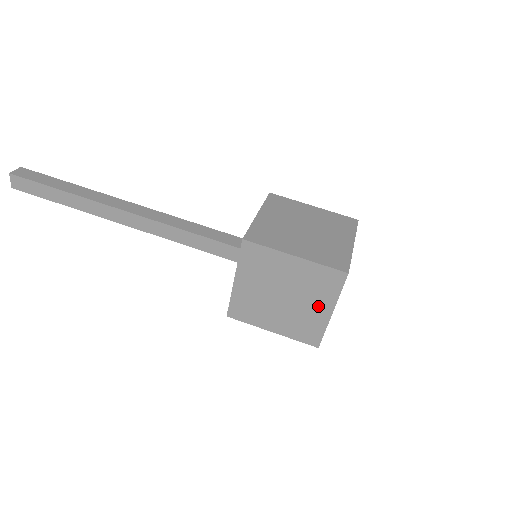
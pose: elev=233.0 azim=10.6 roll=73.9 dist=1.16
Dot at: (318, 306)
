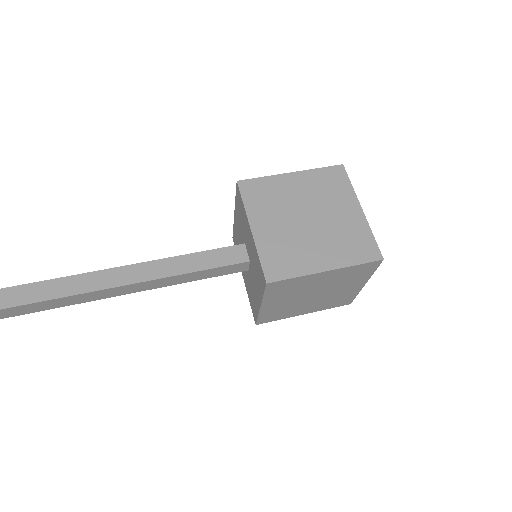
Dot at: (351, 286)
